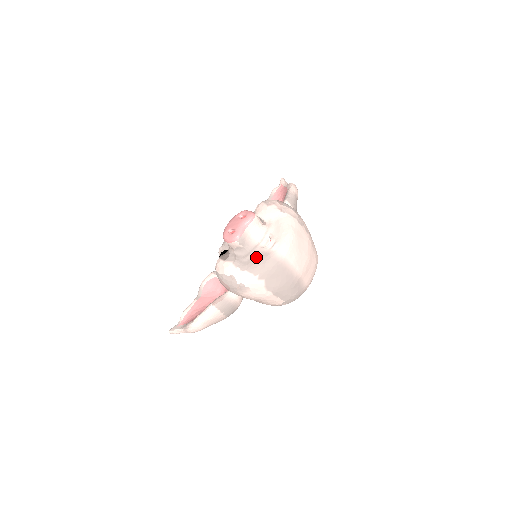
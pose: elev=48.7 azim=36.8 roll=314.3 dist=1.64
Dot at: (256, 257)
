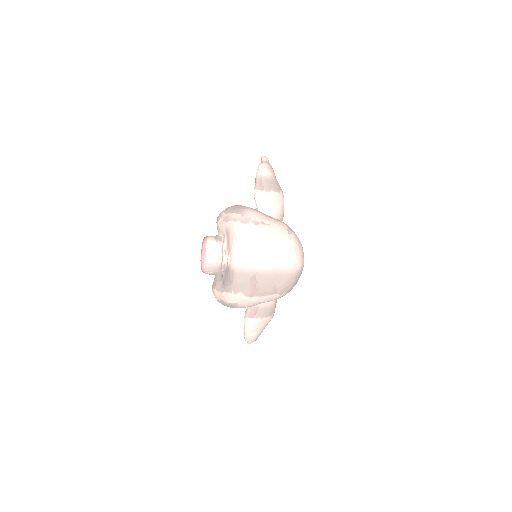
Dot at: (225, 276)
